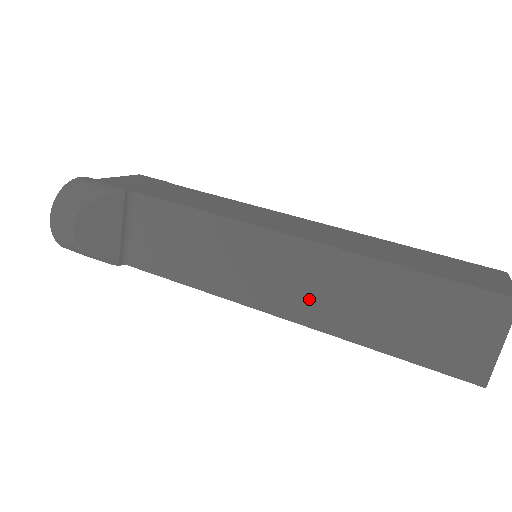
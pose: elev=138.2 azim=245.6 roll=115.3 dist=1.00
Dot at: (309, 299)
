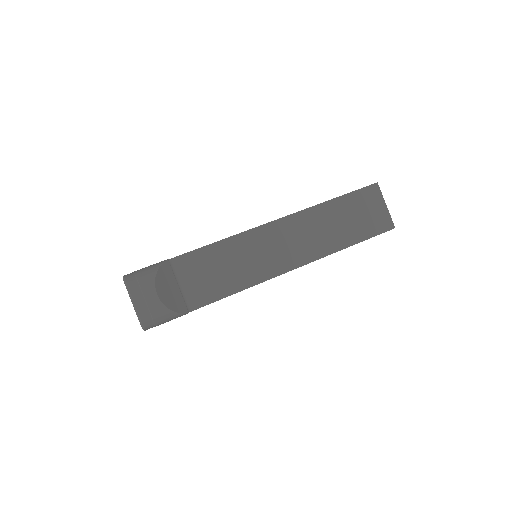
Dot at: (305, 246)
